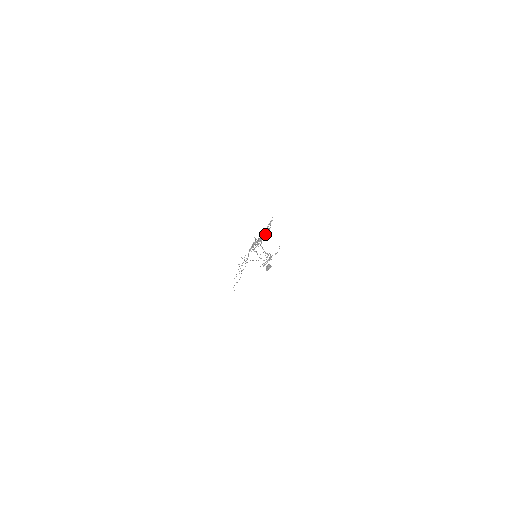
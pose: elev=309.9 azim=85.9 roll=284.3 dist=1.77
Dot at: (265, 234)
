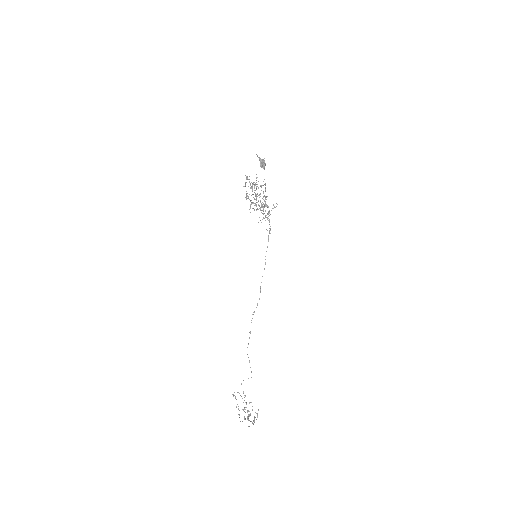
Dot at: (260, 194)
